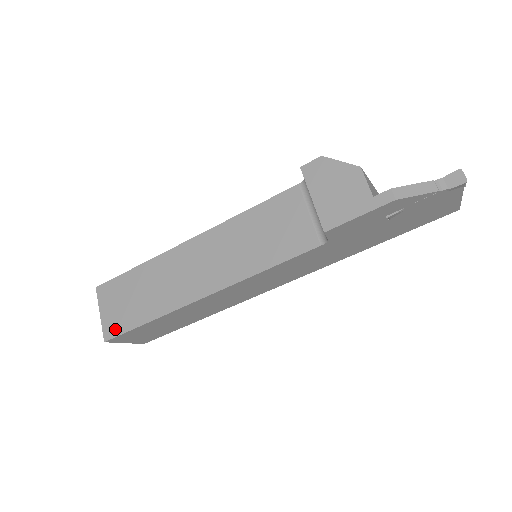
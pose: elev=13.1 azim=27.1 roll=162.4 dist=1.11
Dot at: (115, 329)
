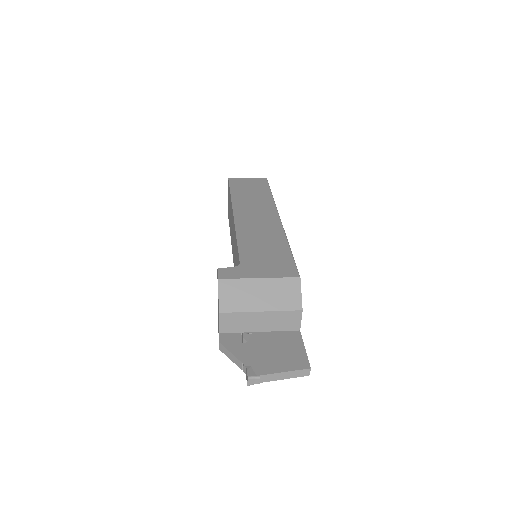
Dot at: (228, 214)
